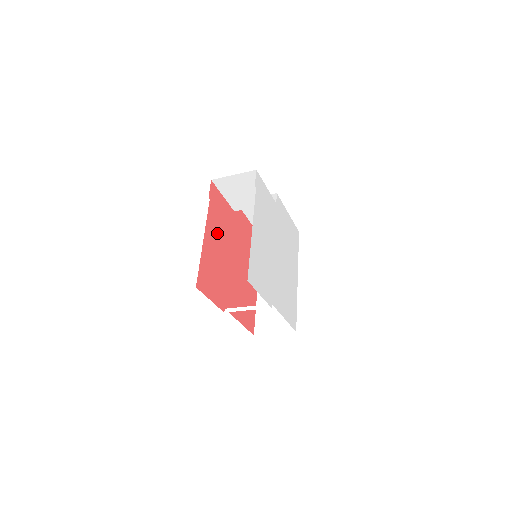
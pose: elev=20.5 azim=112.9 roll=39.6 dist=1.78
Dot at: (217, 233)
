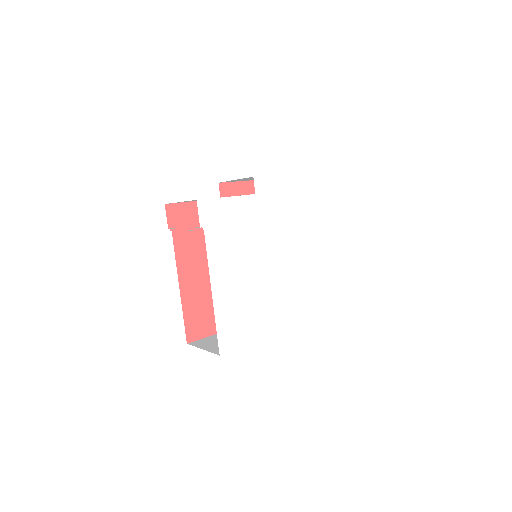
Dot at: (199, 256)
